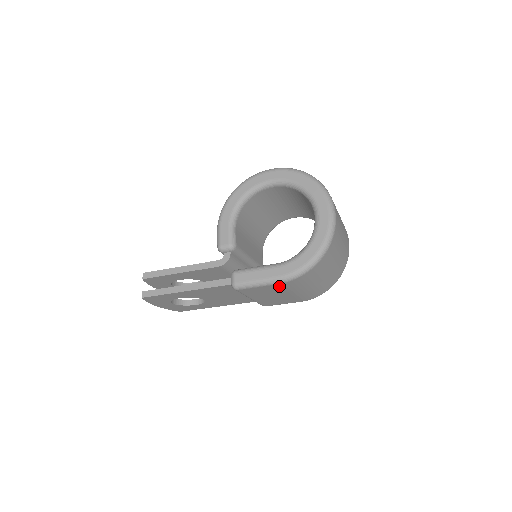
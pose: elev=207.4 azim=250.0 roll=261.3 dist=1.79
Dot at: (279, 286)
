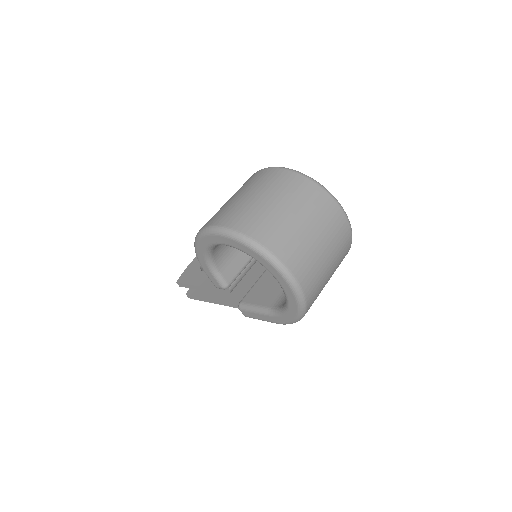
Dot at: occluded
